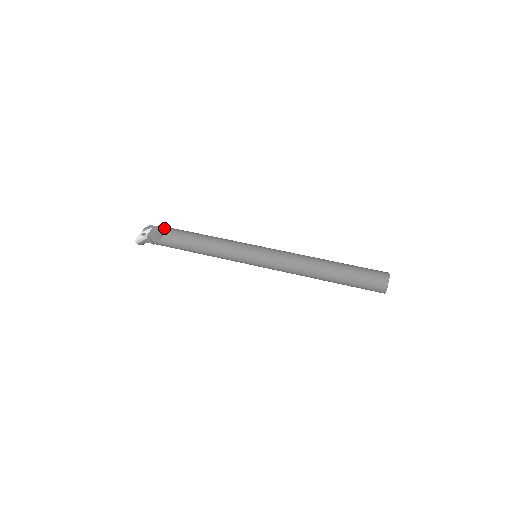
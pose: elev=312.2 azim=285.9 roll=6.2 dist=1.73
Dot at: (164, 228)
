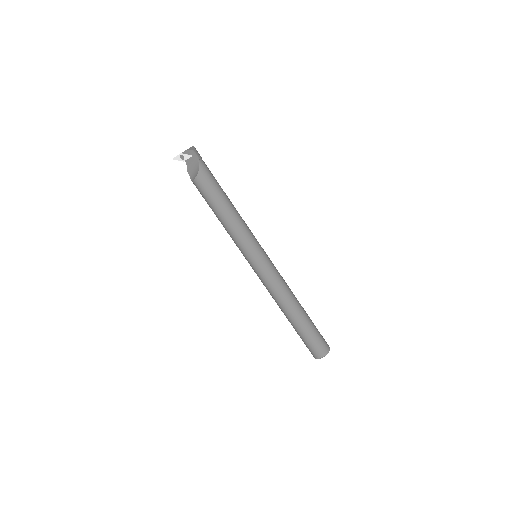
Dot at: (196, 174)
